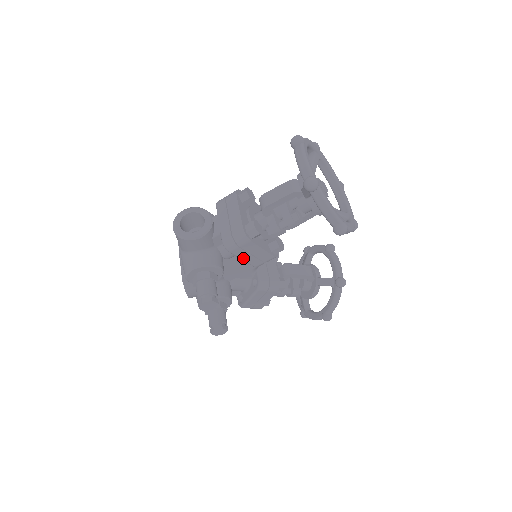
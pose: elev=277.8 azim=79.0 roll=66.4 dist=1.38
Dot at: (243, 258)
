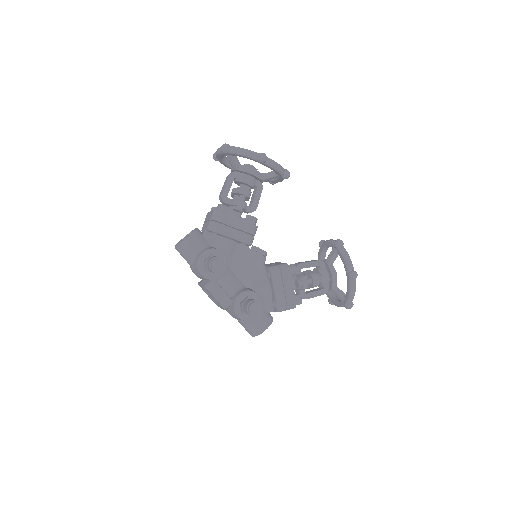
Dot at: (230, 235)
